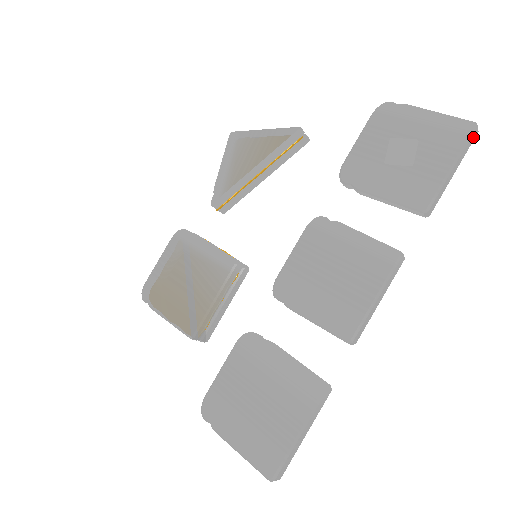
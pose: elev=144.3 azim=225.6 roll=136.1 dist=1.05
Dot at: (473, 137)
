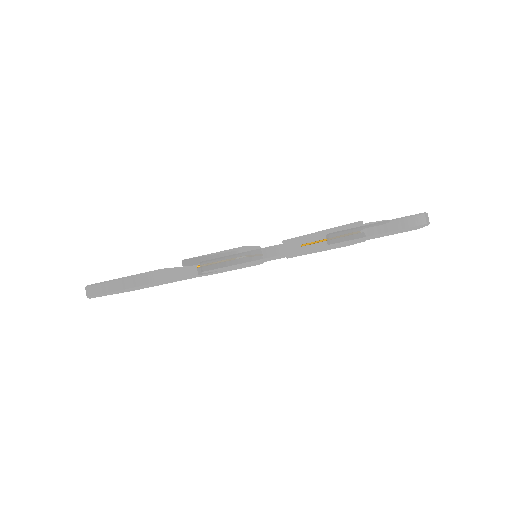
Dot at: (416, 221)
